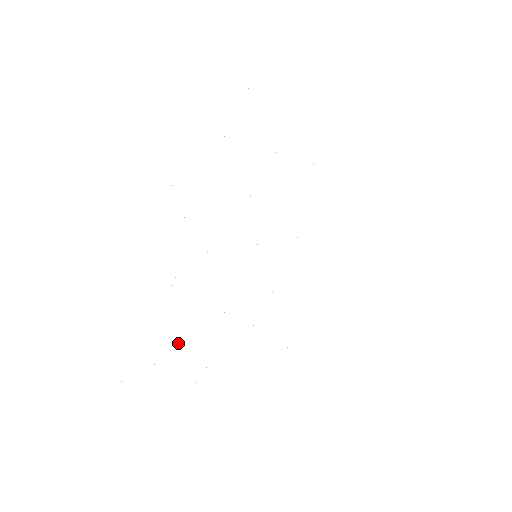
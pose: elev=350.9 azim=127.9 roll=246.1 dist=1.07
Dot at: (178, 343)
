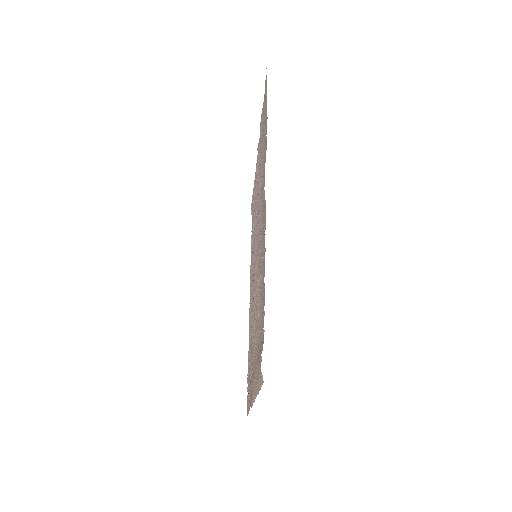
Dot at: (259, 322)
